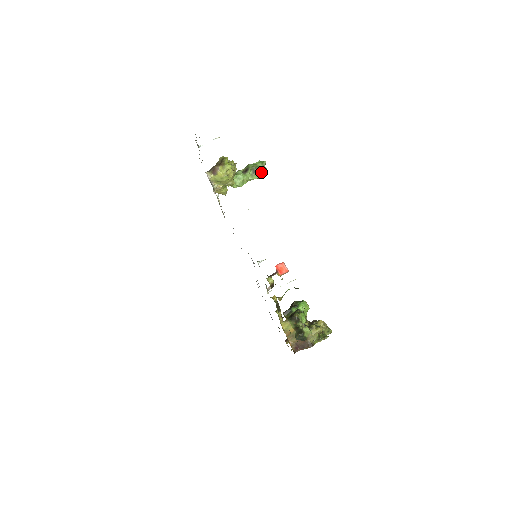
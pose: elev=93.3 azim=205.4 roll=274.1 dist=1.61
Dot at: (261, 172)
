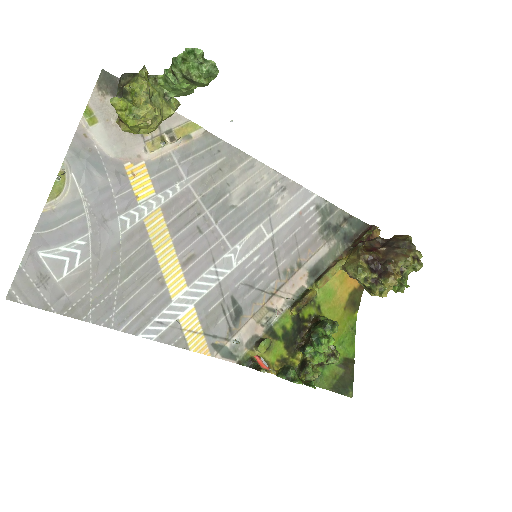
Dot at: (203, 83)
